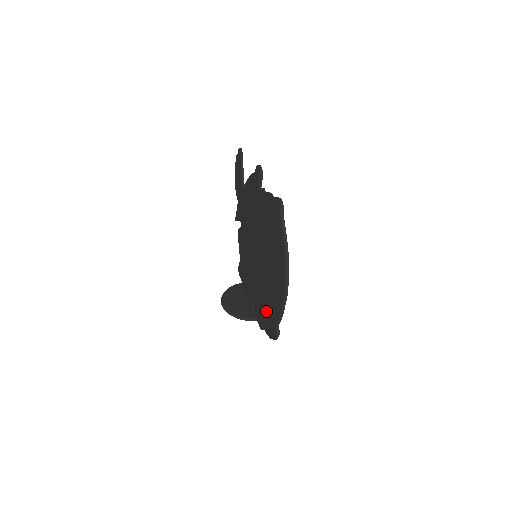
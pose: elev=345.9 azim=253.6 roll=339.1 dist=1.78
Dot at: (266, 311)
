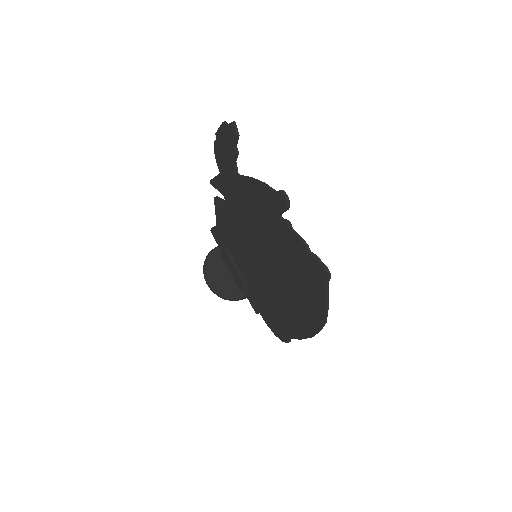
Dot at: (271, 314)
